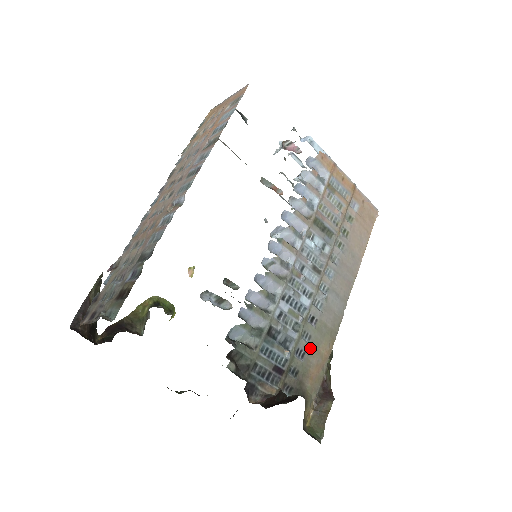
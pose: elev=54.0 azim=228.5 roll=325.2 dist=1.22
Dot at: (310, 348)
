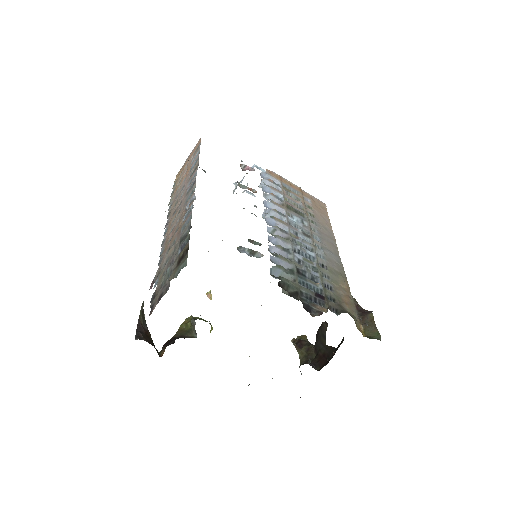
Dot at: (333, 284)
